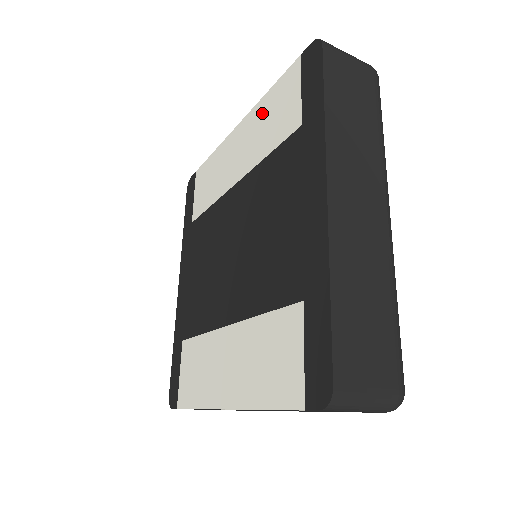
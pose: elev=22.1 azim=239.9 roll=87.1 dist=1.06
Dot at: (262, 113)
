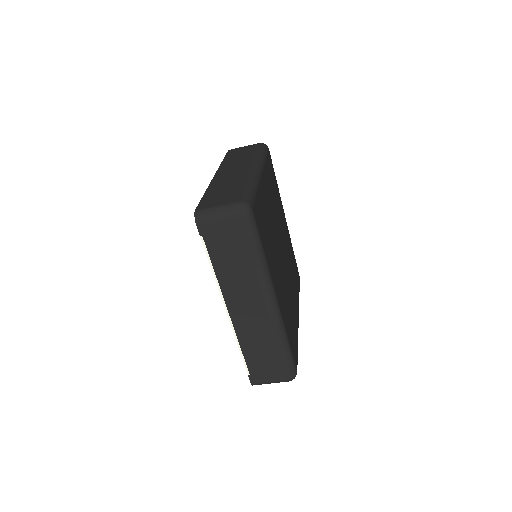
Dot at: occluded
